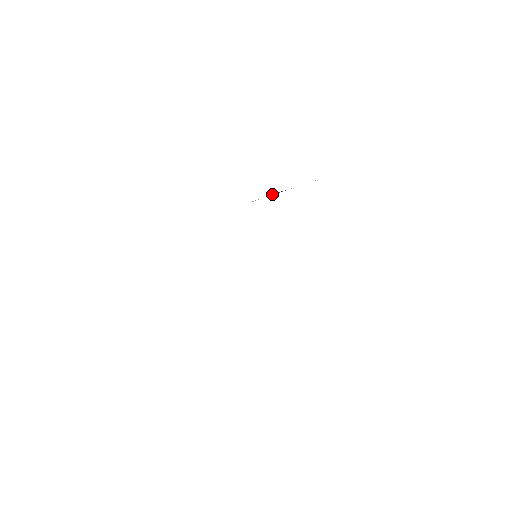
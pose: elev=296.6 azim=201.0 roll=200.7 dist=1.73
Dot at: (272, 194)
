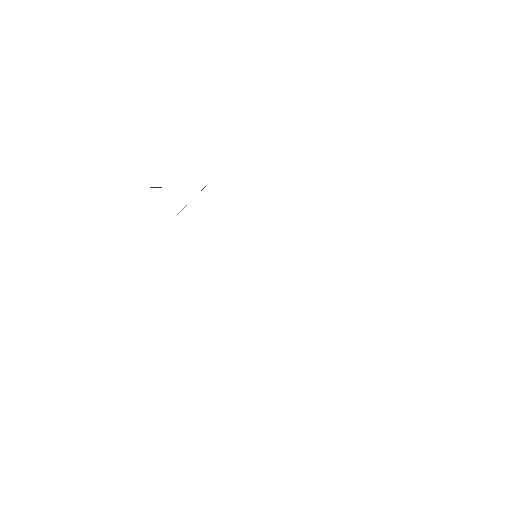
Dot at: occluded
